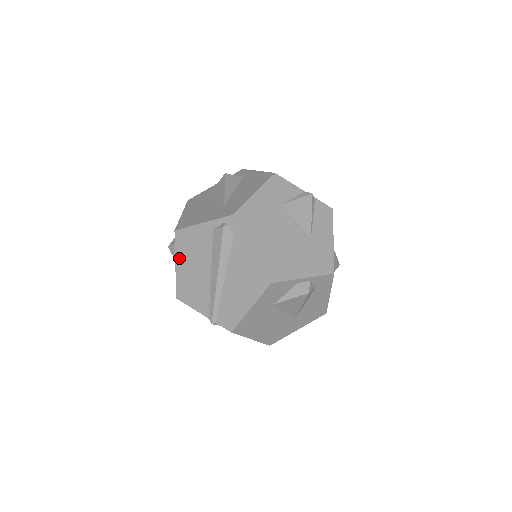
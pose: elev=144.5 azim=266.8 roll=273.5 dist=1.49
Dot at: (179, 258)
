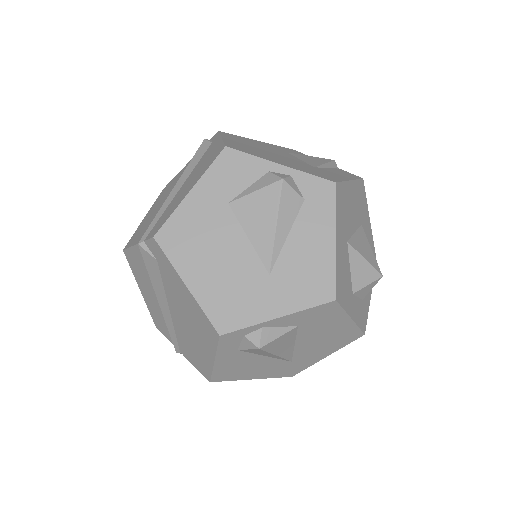
Dot at: (152, 208)
